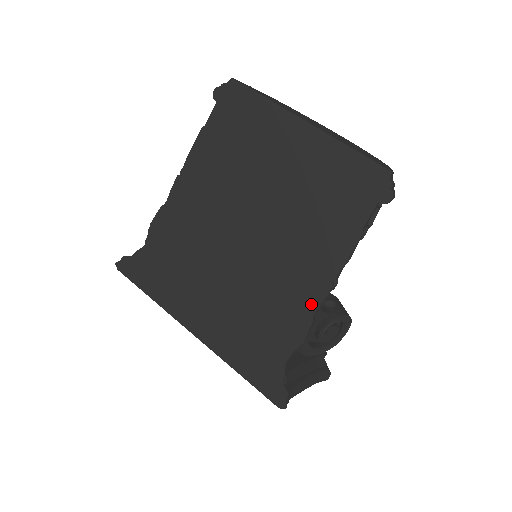
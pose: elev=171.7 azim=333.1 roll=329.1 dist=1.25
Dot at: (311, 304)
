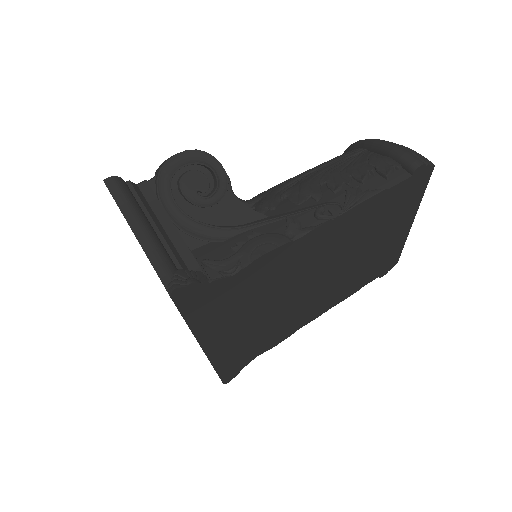
Dot at: (303, 325)
